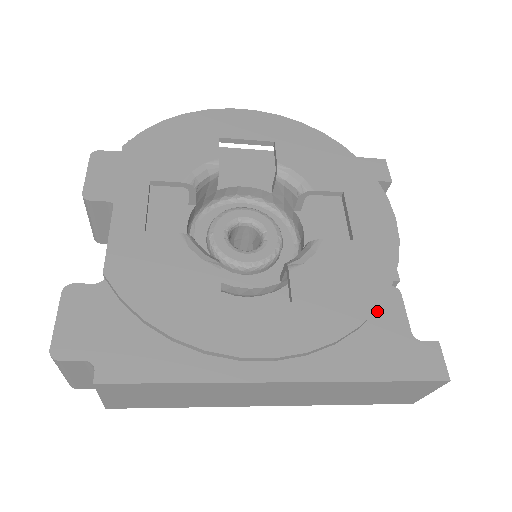
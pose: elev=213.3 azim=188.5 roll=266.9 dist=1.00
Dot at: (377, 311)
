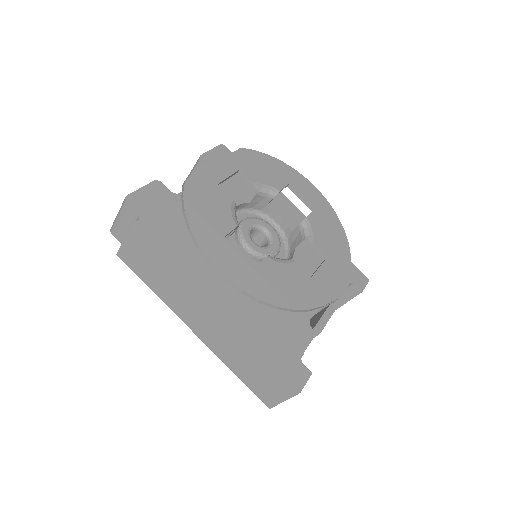
Dot at: (293, 330)
